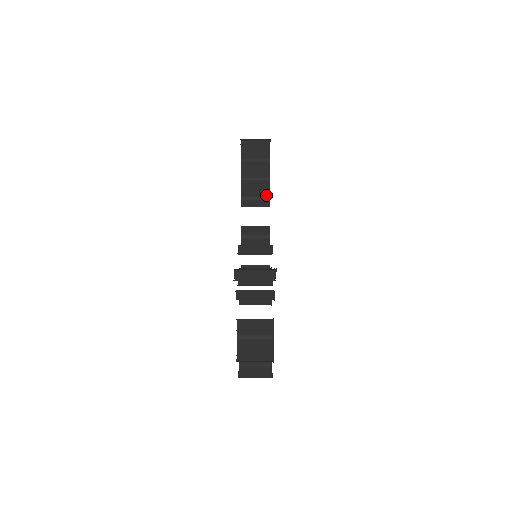
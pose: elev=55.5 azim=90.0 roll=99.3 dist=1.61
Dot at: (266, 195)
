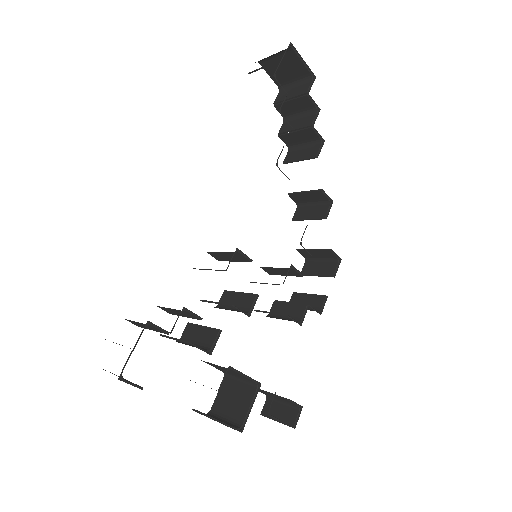
Dot at: (315, 137)
